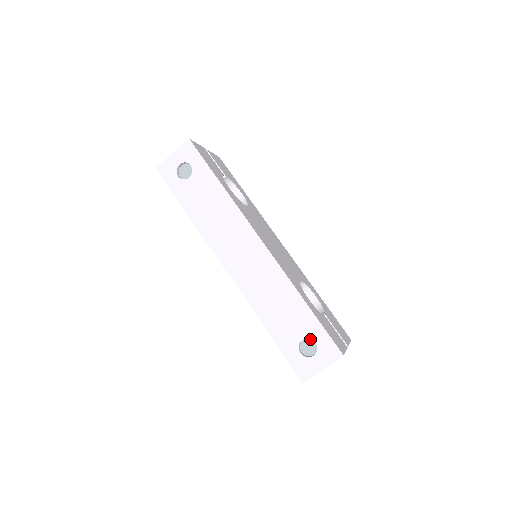
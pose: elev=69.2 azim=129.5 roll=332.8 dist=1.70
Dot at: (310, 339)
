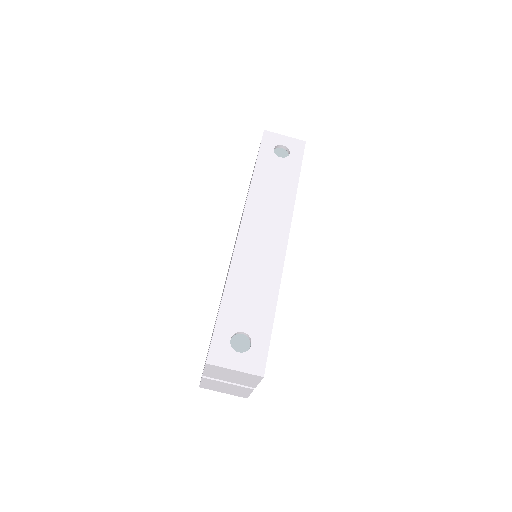
Dot at: (248, 339)
